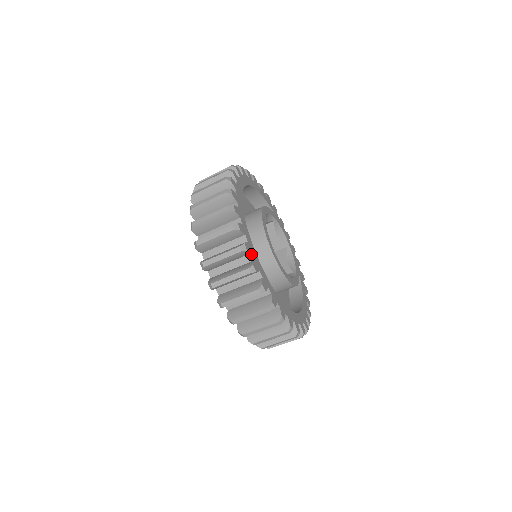
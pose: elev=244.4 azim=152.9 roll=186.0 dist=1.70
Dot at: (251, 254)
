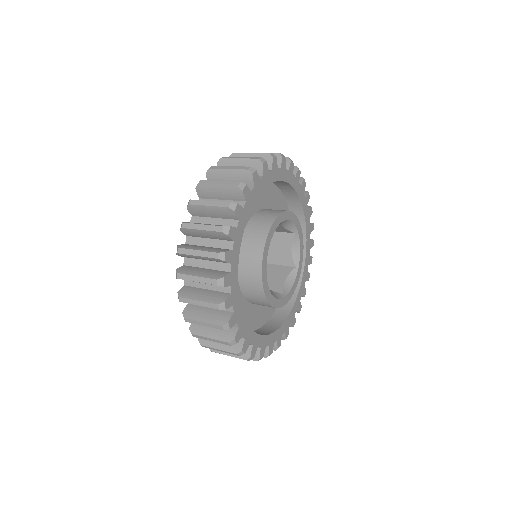
Dot at: (233, 242)
